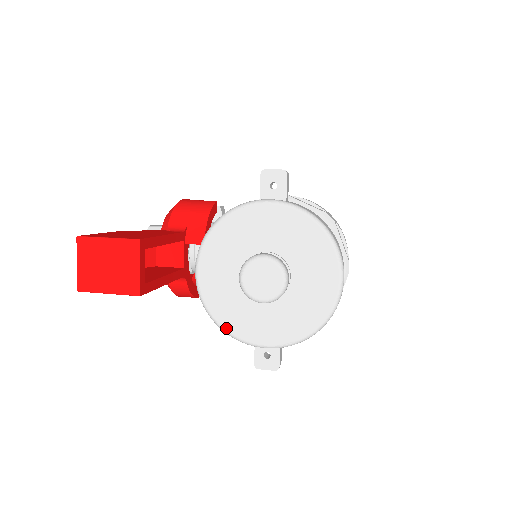
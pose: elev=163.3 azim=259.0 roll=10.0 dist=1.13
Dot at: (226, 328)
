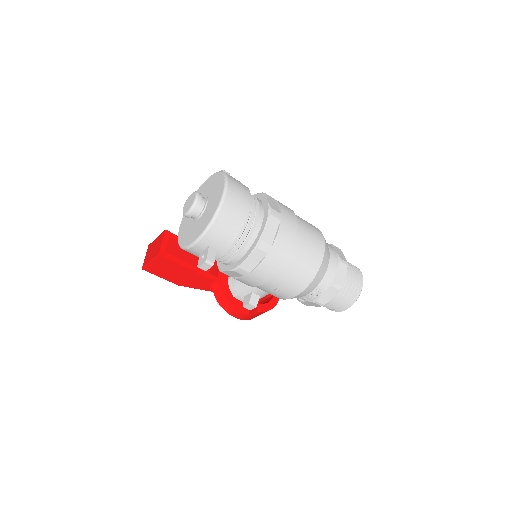
Dot at: (182, 245)
